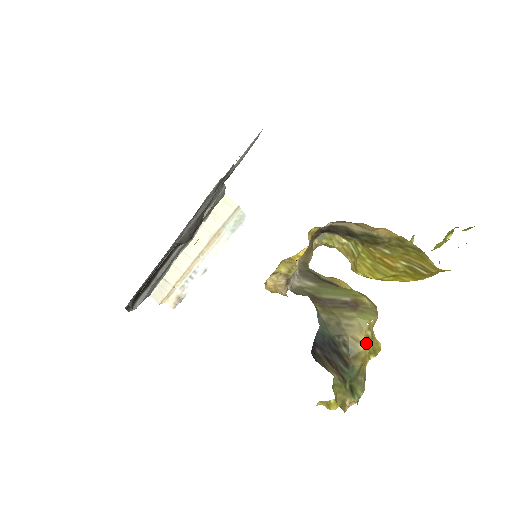
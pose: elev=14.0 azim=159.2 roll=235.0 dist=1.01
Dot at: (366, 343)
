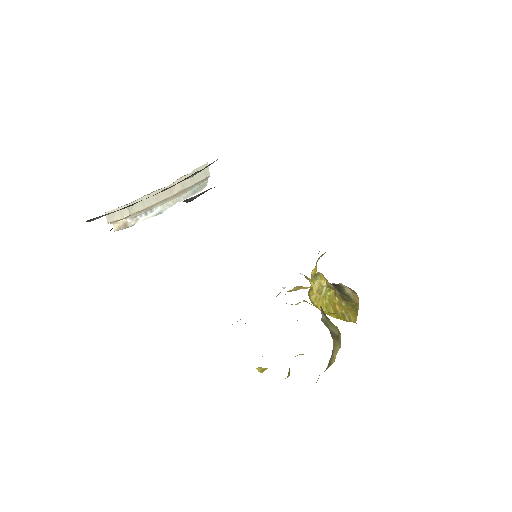
Dot at: occluded
